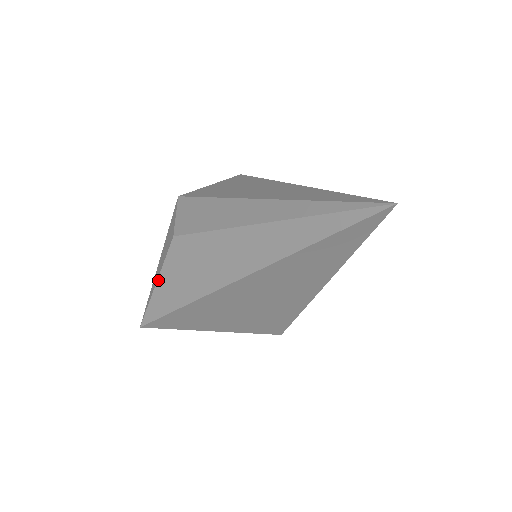
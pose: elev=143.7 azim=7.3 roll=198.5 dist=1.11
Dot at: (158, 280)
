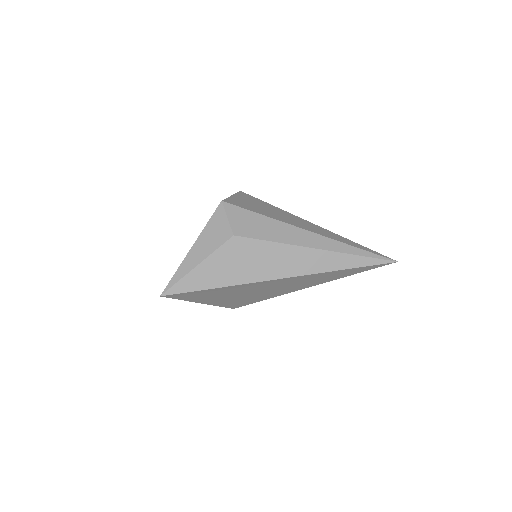
Dot at: (202, 263)
